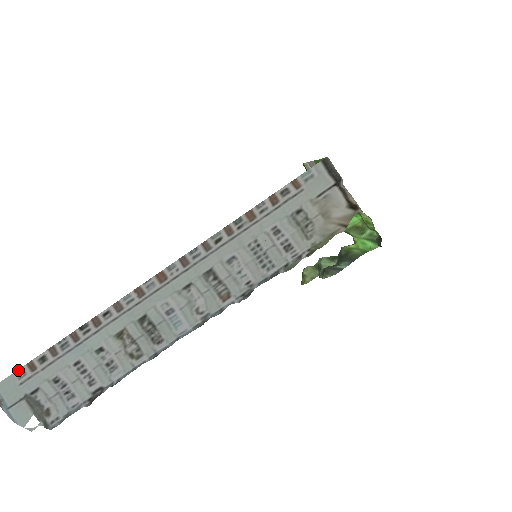
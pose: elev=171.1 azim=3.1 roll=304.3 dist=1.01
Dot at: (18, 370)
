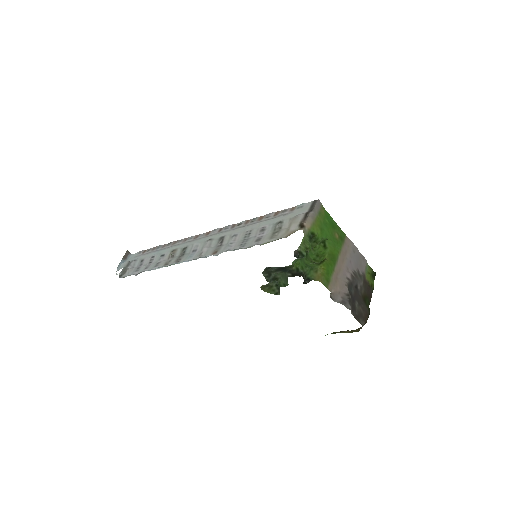
Dot at: (141, 251)
